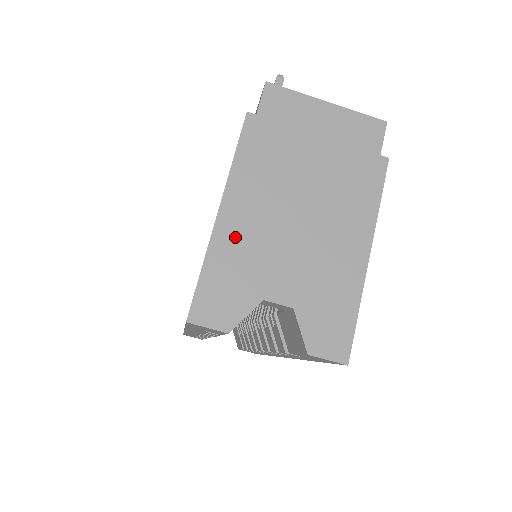
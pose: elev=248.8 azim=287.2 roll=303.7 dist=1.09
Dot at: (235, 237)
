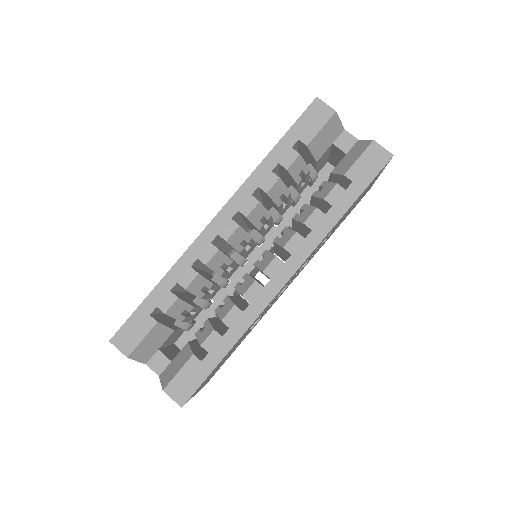
Dot at: occluded
